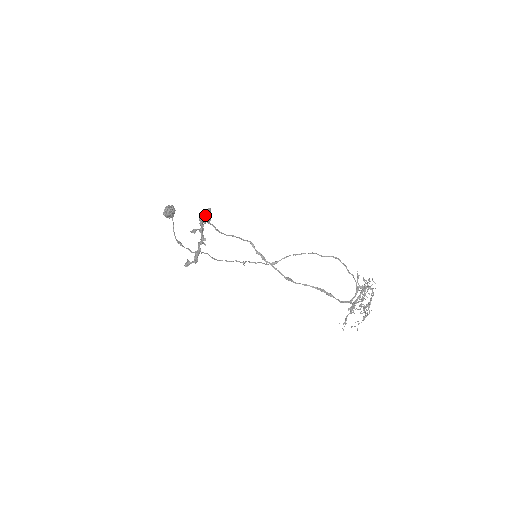
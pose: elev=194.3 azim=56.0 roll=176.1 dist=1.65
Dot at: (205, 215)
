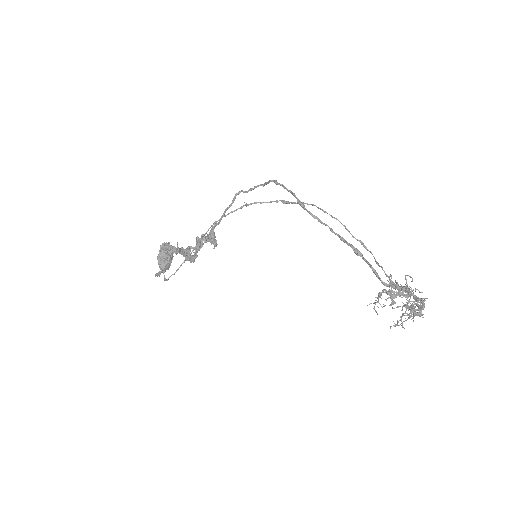
Dot at: occluded
